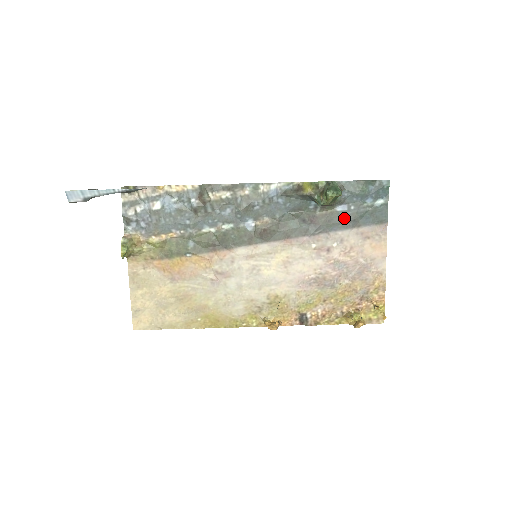
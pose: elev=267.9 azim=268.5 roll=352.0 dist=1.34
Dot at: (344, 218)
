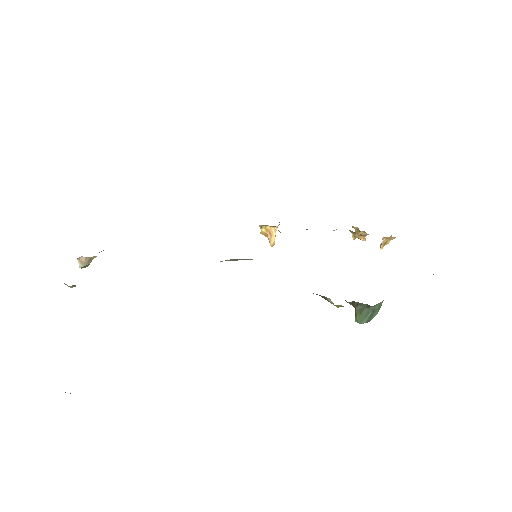
Dot at: occluded
